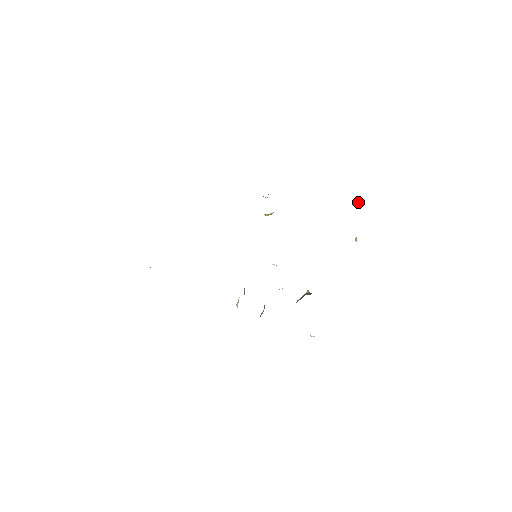
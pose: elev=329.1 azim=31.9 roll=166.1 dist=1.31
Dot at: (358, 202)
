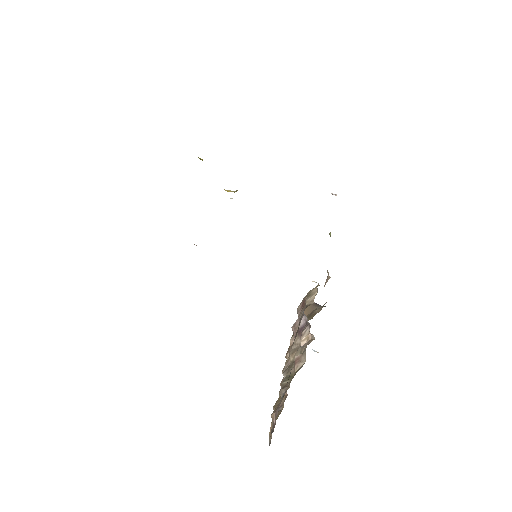
Dot at: (331, 193)
